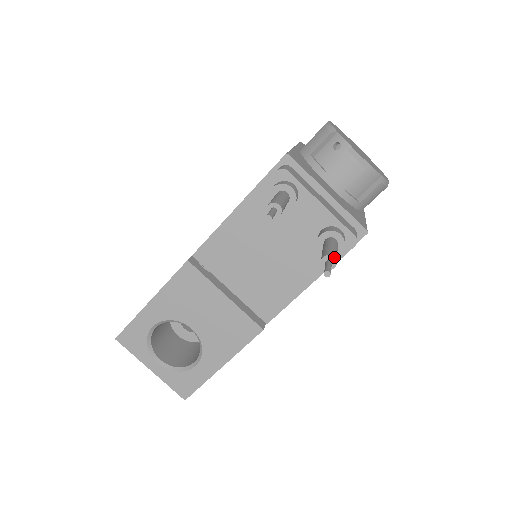
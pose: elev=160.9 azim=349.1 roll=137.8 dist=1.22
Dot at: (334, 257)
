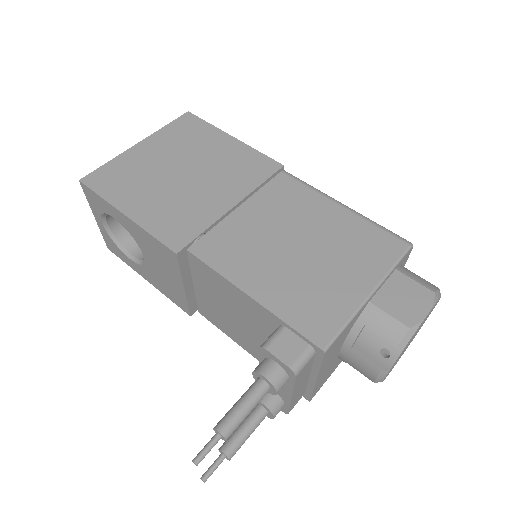
Dot at: occluded
